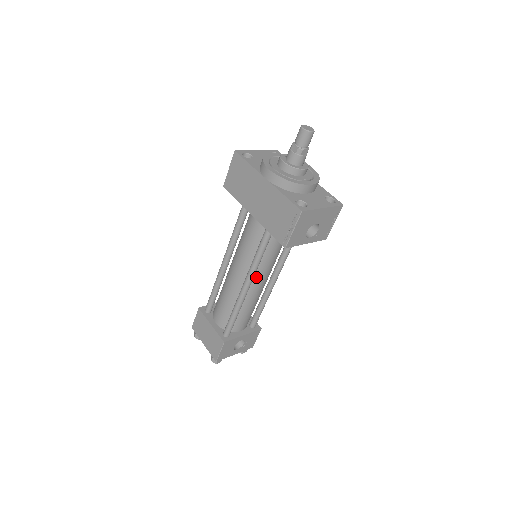
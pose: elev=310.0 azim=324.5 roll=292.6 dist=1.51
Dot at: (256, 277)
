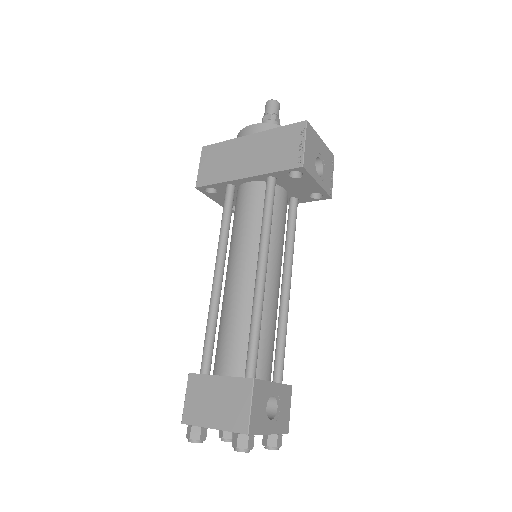
Dot at: (269, 265)
